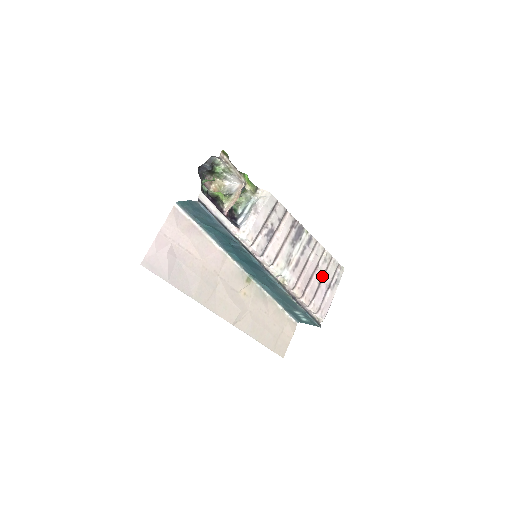
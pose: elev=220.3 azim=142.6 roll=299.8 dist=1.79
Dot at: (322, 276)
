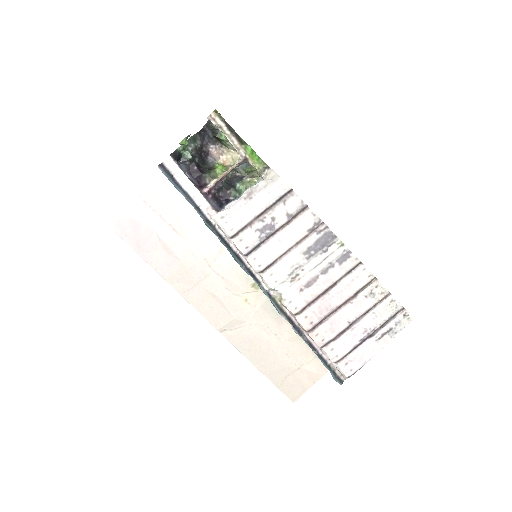
Dot at: (360, 315)
